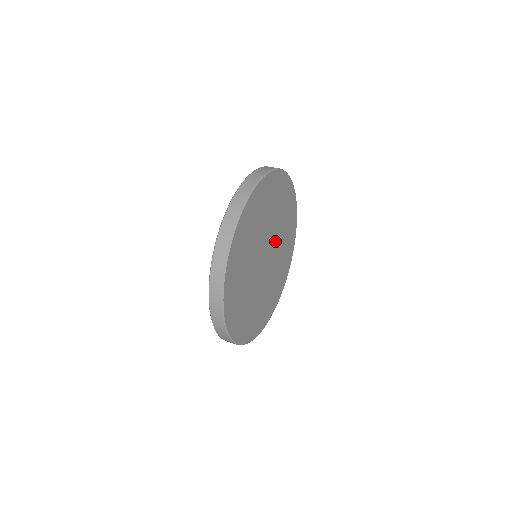
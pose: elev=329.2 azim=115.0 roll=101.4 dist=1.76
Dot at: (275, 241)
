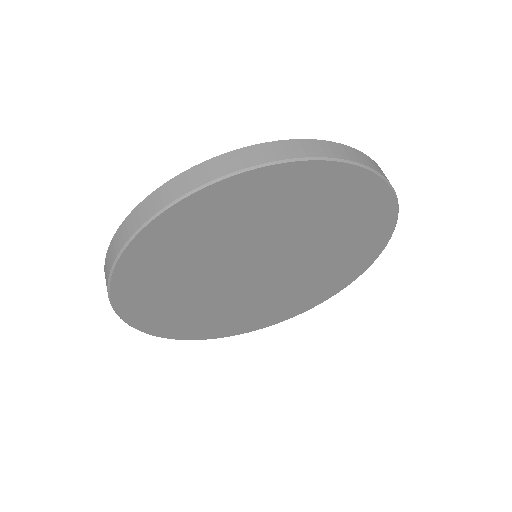
Dot at: (300, 252)
